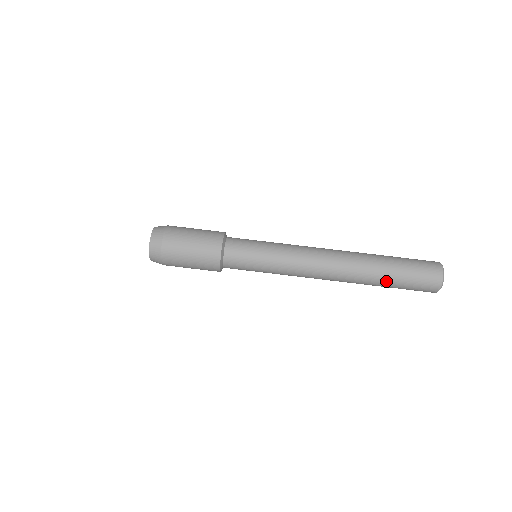
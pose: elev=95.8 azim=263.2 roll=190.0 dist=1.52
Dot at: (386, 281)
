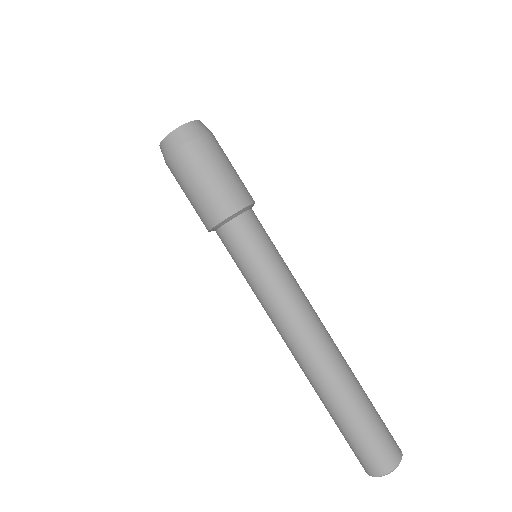
Dot at: (343, 414)
